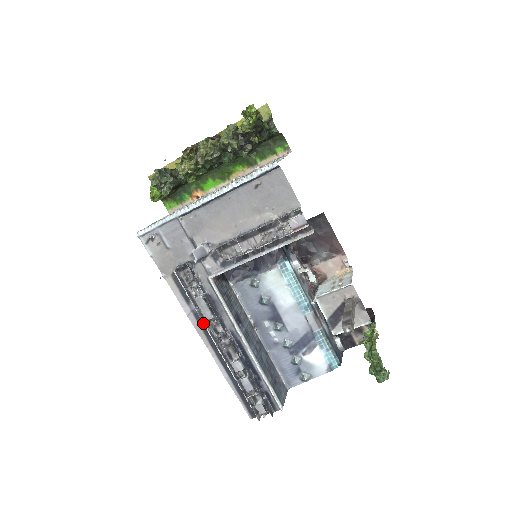
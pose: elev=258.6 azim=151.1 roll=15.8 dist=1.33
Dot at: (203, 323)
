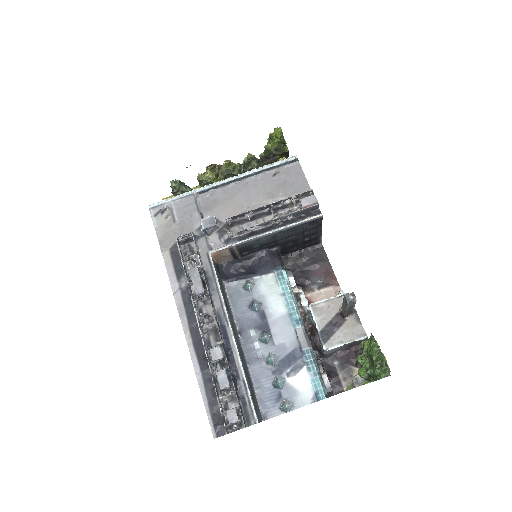
Dot at: (191, 297)
